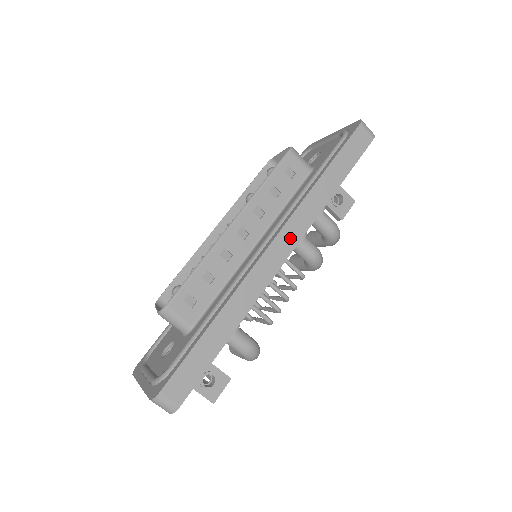
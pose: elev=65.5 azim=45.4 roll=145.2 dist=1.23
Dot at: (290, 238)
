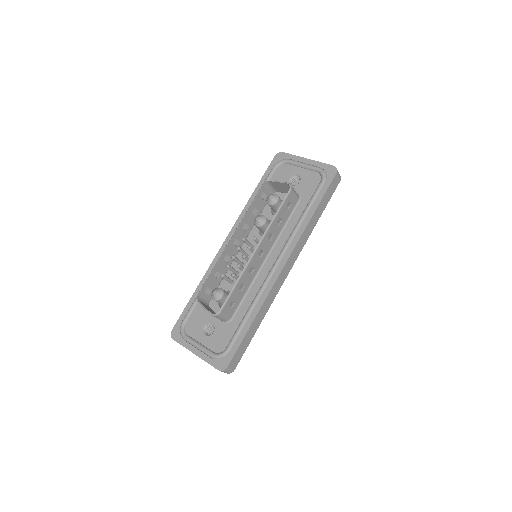
Dot at: (293, 259)
